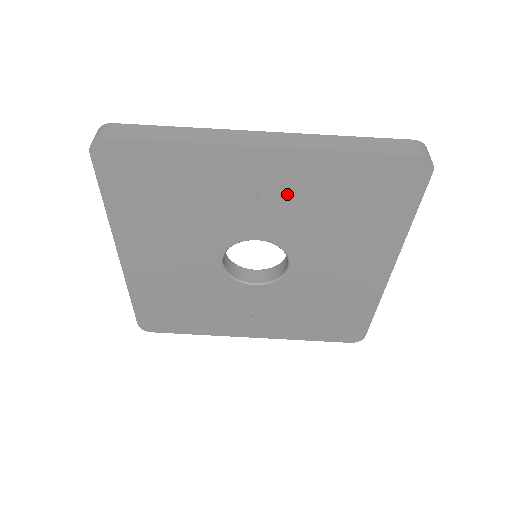
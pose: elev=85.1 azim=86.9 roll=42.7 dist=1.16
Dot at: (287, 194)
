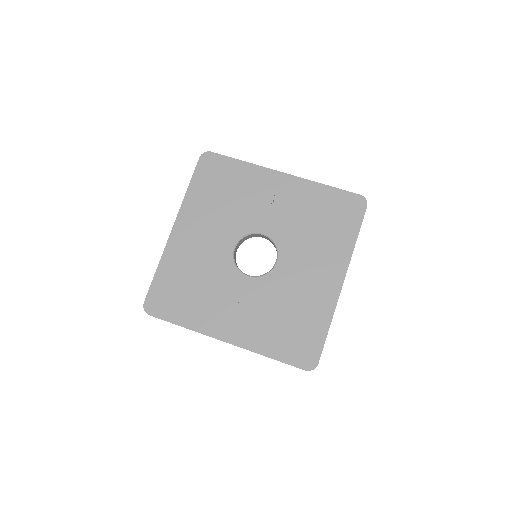
Dot at: (289, 204)
